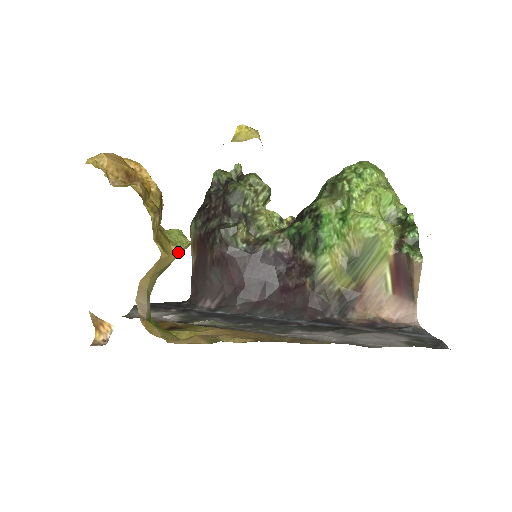
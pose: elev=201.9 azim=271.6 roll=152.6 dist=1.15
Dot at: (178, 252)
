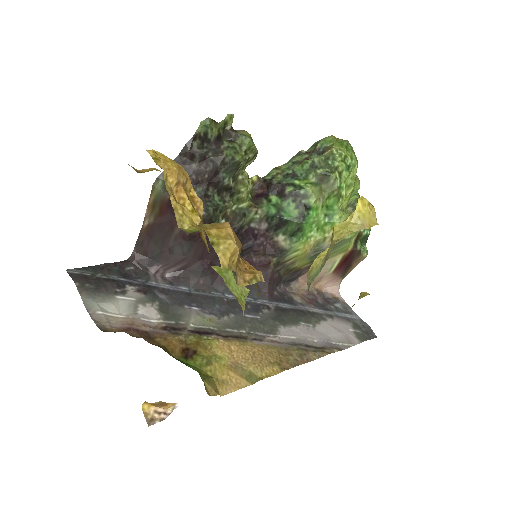
Dot at: occluded
